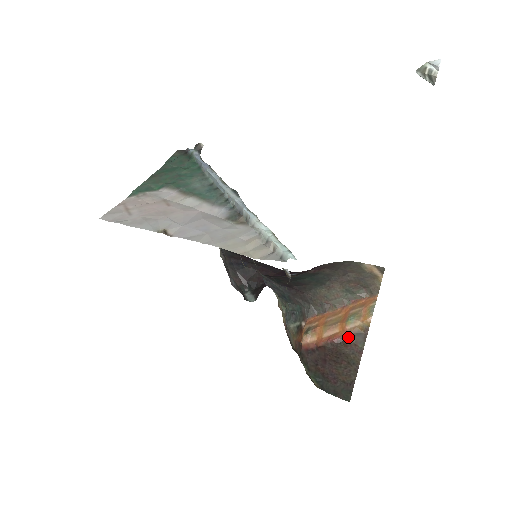
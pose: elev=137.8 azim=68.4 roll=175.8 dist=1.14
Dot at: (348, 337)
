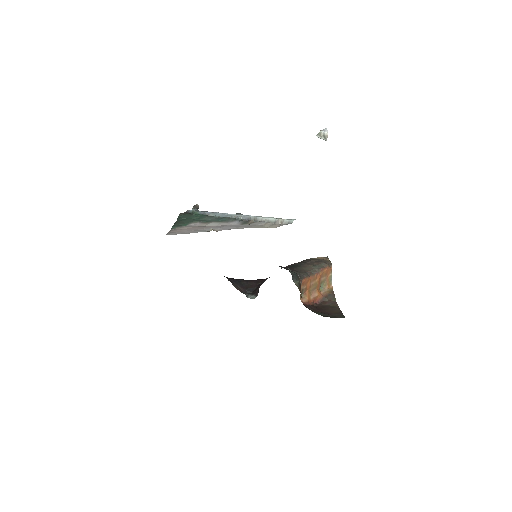
Dot at: (324, 298)
